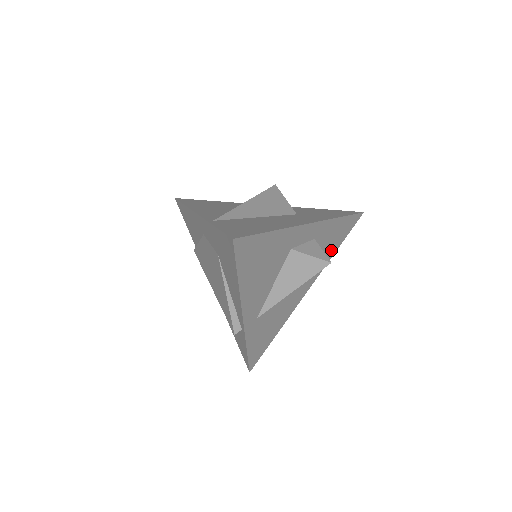
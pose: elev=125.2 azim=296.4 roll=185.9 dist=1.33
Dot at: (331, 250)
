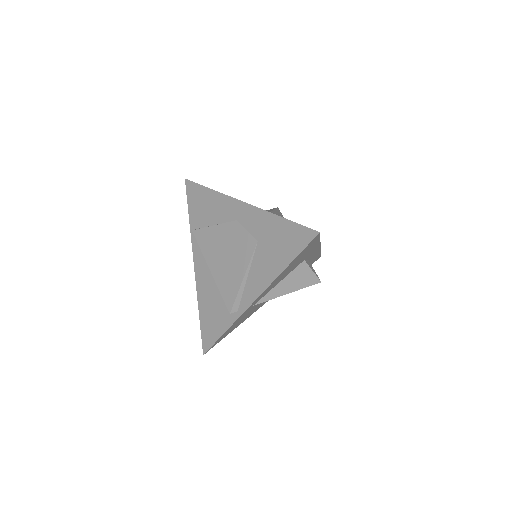
Dot at: occluded
